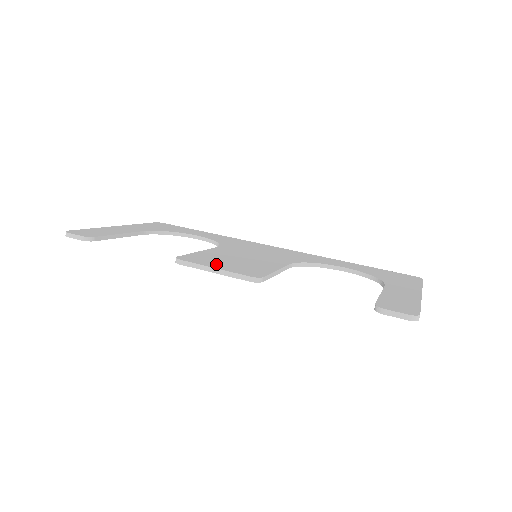
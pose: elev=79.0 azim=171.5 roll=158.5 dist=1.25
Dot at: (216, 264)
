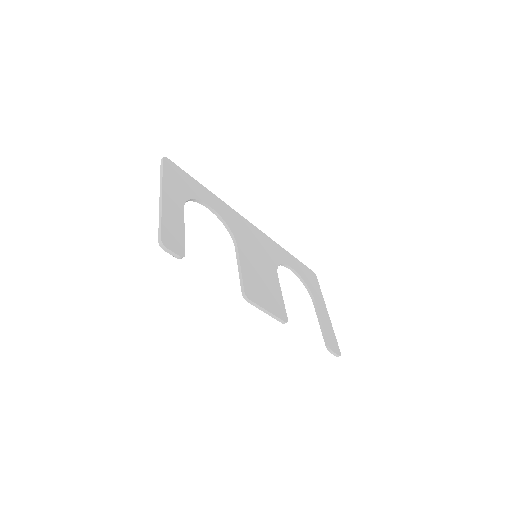
Dot at: (264, 301)
